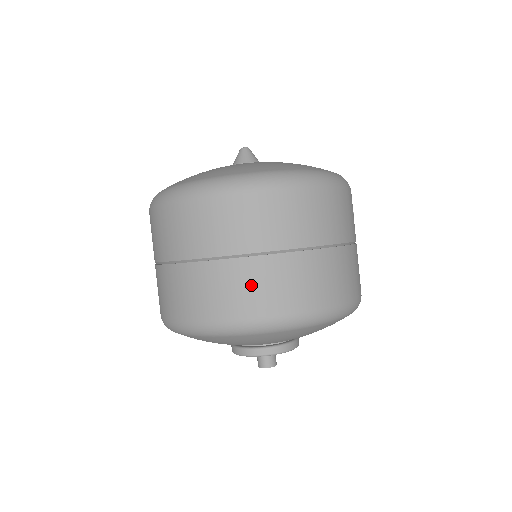
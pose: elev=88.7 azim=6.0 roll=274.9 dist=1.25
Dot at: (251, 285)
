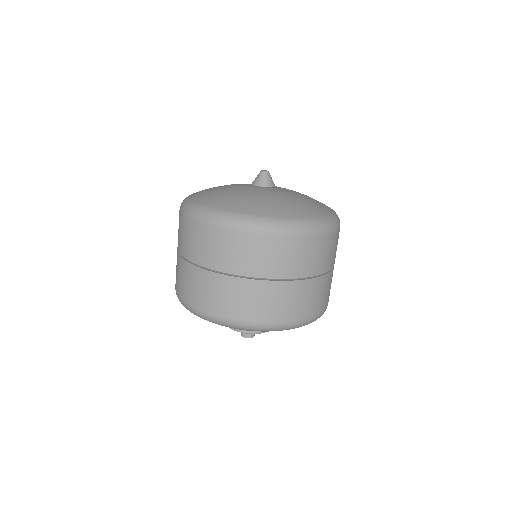
Dot at: (318, 295)
